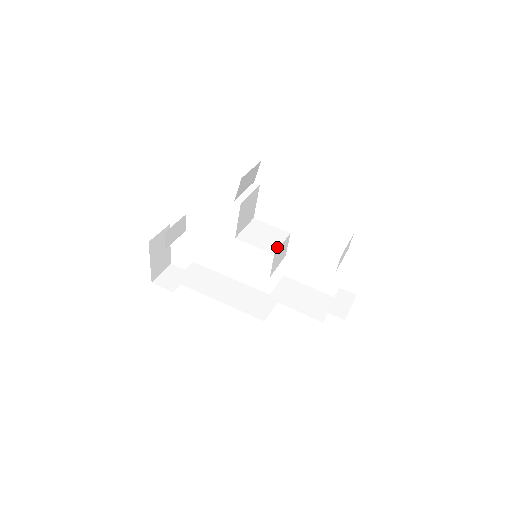
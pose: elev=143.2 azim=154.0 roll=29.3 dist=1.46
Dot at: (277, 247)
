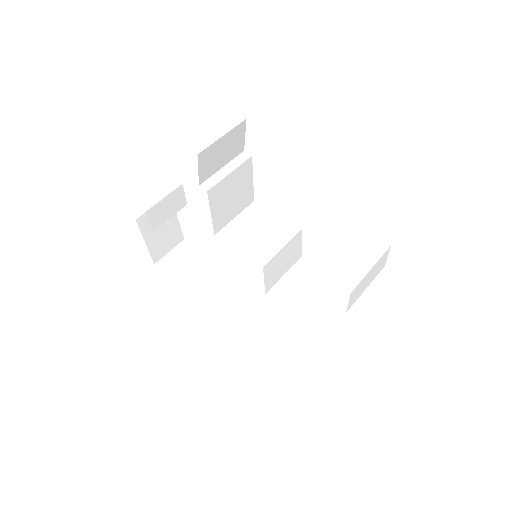
Dot at: (272, 254)
